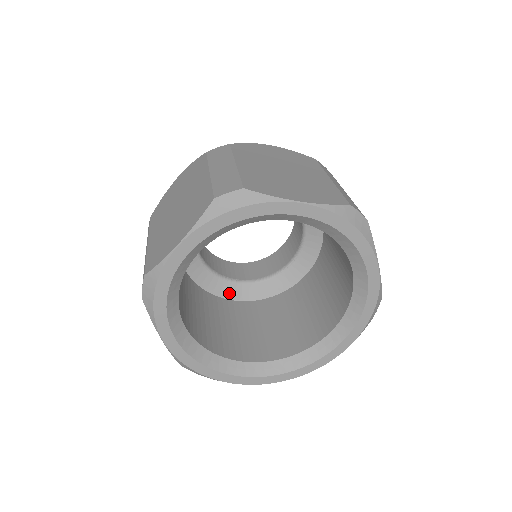
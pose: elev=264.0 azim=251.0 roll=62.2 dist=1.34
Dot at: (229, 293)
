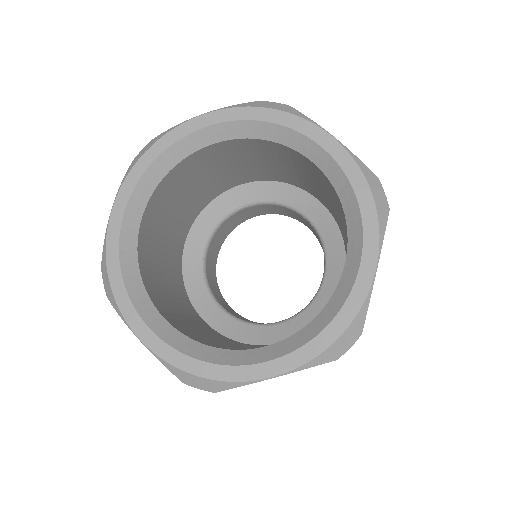
Dot at: (203, 307)
